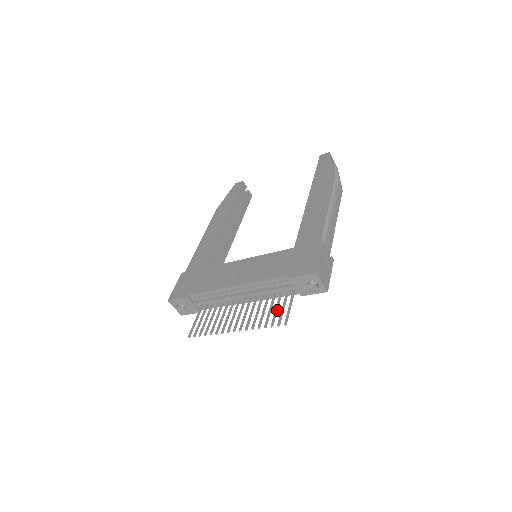
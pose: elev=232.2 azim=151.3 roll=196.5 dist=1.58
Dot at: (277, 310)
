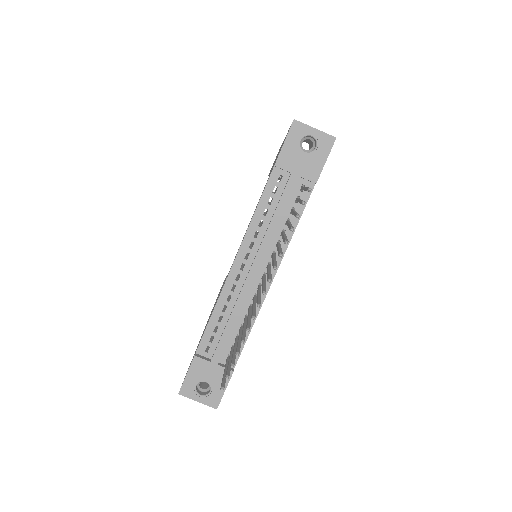
Dot at: occluded
